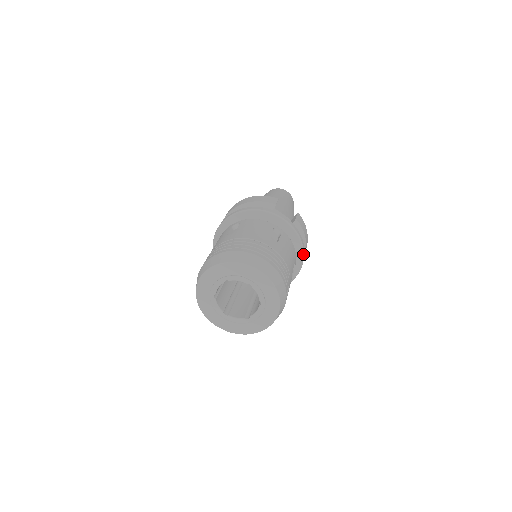
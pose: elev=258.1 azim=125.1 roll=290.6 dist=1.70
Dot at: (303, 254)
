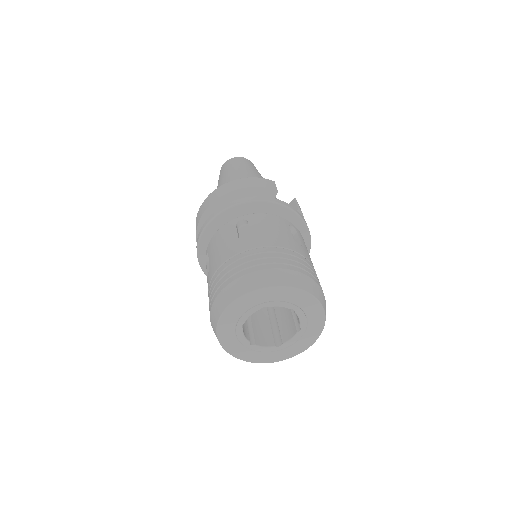
Dot at: (309, 250)
